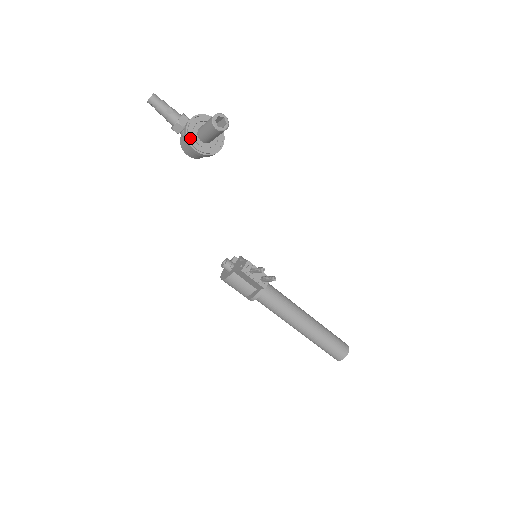
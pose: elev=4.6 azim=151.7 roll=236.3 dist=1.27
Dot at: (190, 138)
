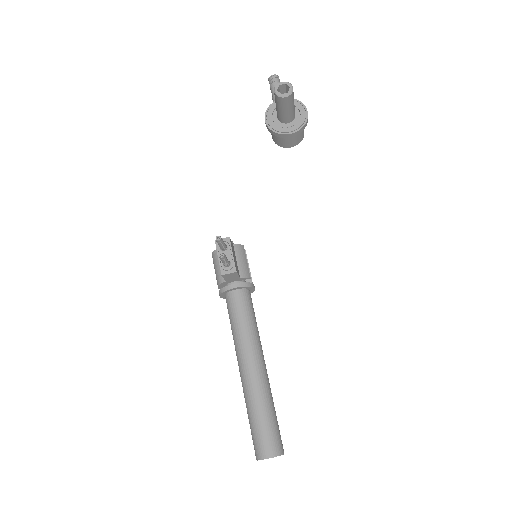
Dot at: (269, 111)
